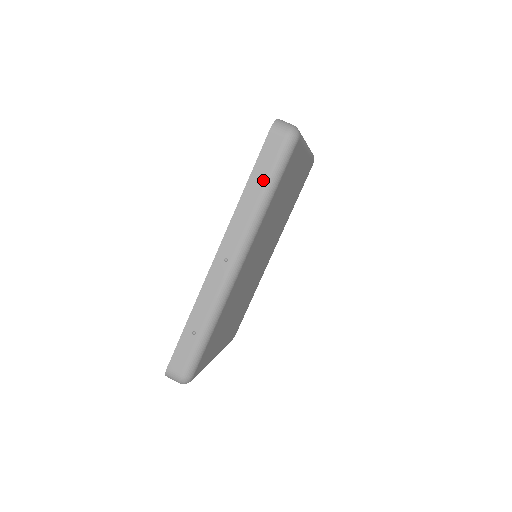
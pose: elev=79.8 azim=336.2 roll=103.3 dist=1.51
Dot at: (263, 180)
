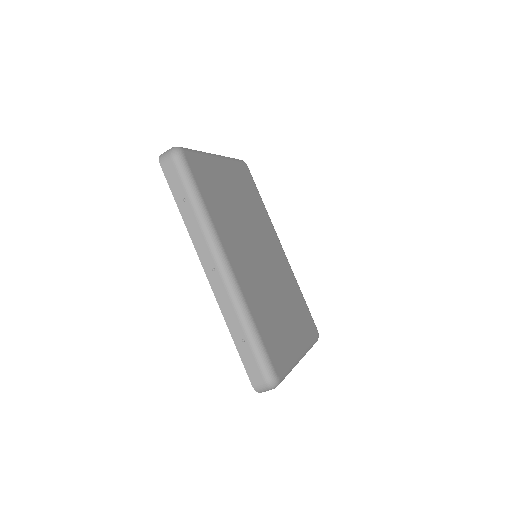
Dot at: (185, 197)
